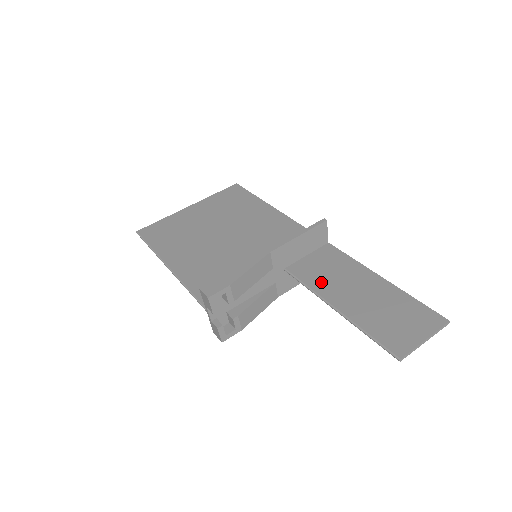
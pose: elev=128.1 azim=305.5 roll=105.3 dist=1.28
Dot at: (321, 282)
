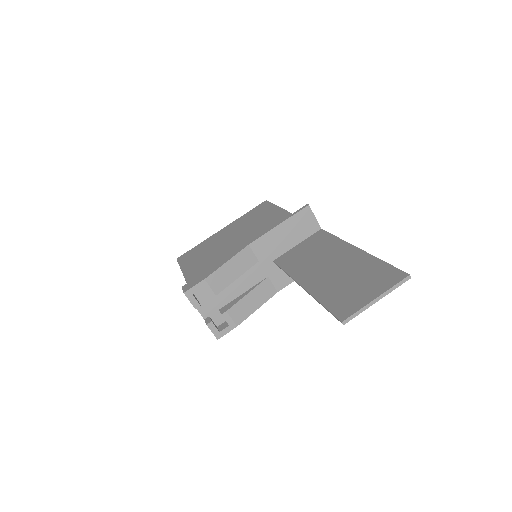
Dot at: (299, 265)
